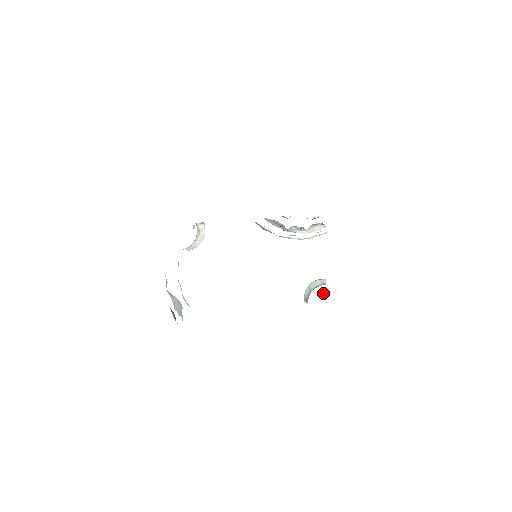
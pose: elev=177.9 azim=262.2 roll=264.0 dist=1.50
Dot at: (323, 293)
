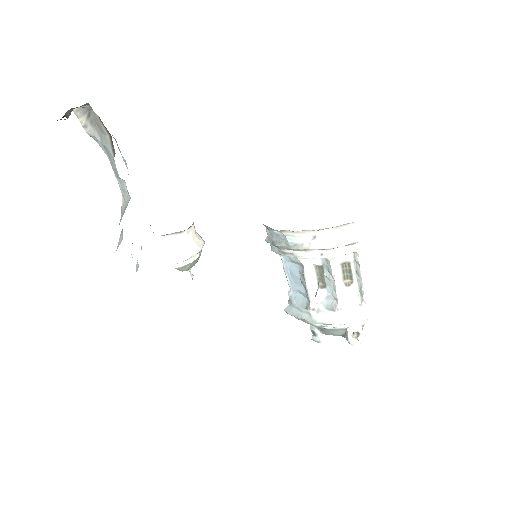
Dot at: occluded
